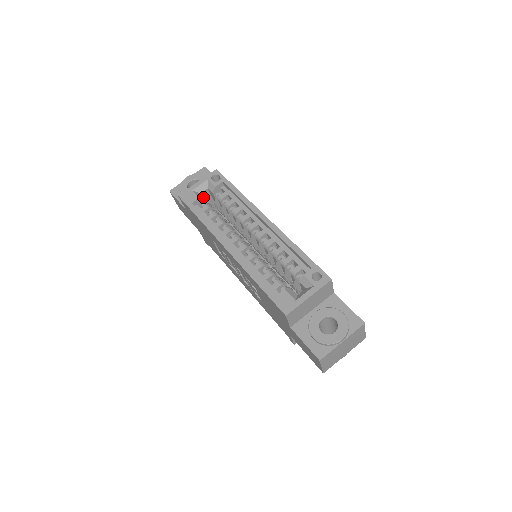
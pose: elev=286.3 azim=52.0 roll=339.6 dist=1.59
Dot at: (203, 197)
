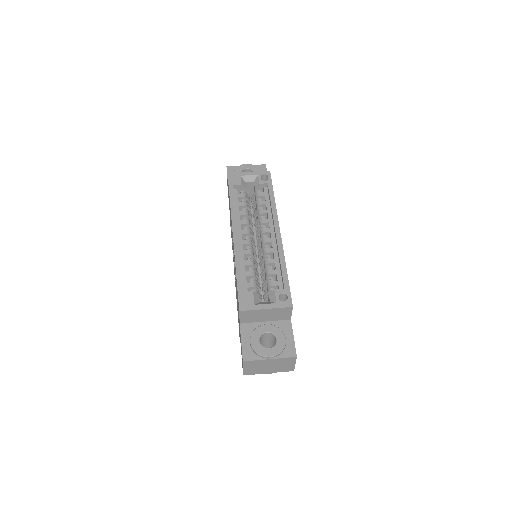
Dot at: (245, 186)
